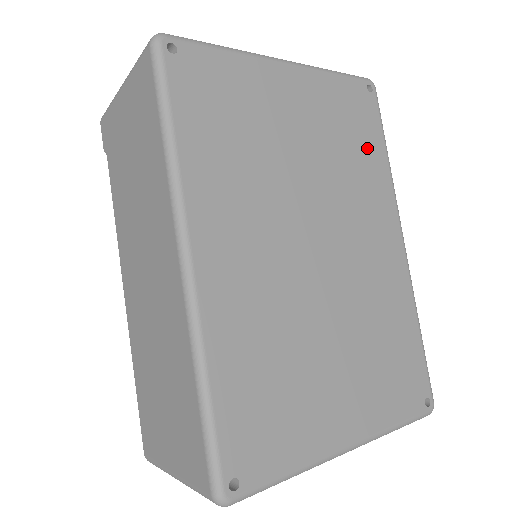
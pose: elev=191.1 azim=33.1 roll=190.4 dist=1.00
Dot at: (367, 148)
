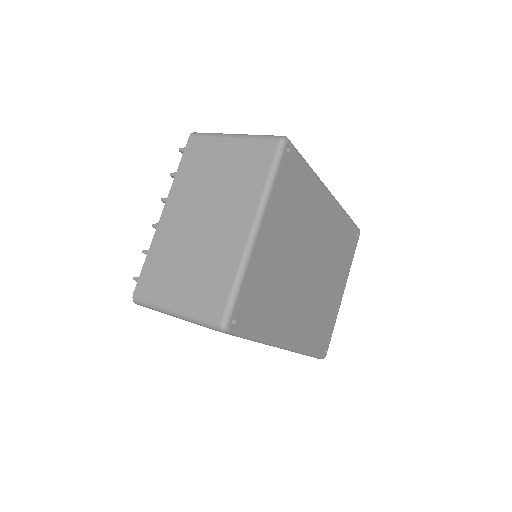
Dot at: (303, 187)
